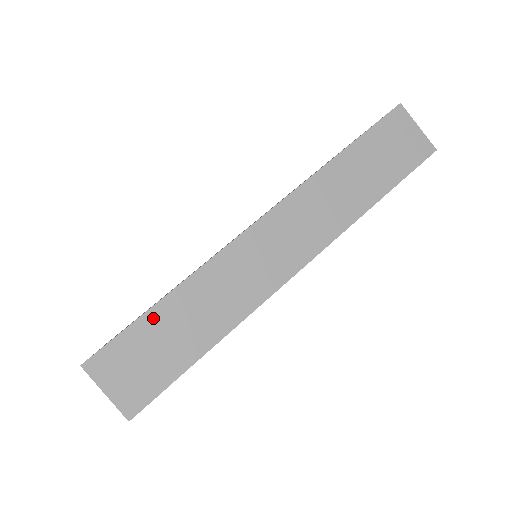
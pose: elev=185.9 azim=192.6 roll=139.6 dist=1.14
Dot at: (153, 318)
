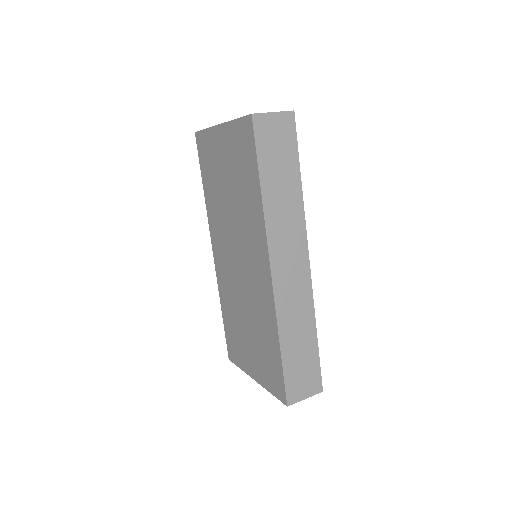
Dot at: (287, 360)
